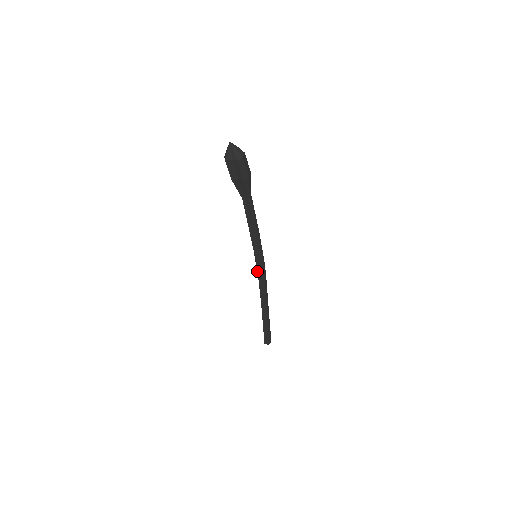
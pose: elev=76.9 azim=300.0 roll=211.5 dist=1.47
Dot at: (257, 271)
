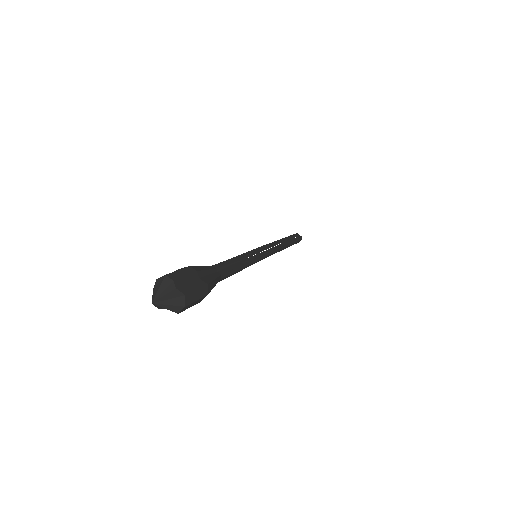
Dot at: occluded
